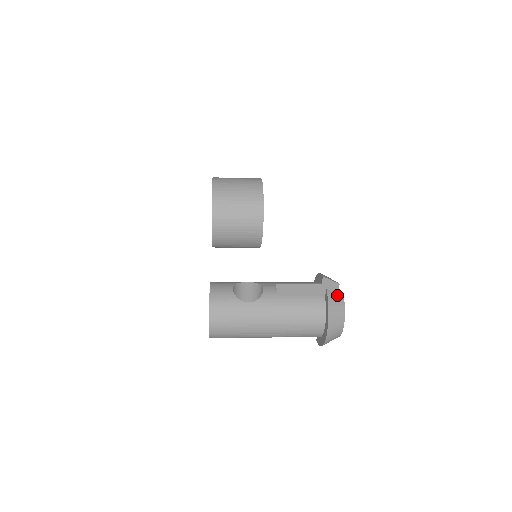
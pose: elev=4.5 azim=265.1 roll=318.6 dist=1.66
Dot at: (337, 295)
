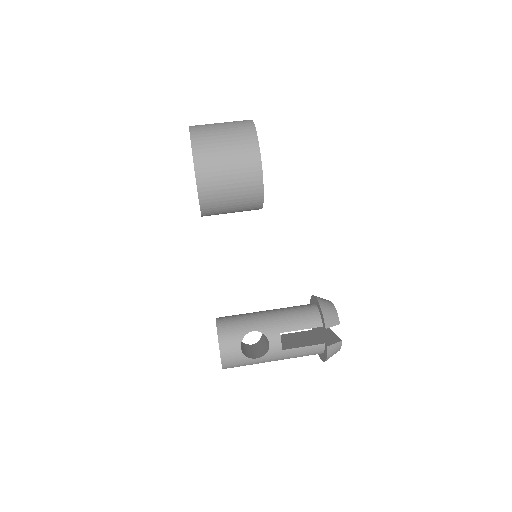
Dot at: (336, 344)
